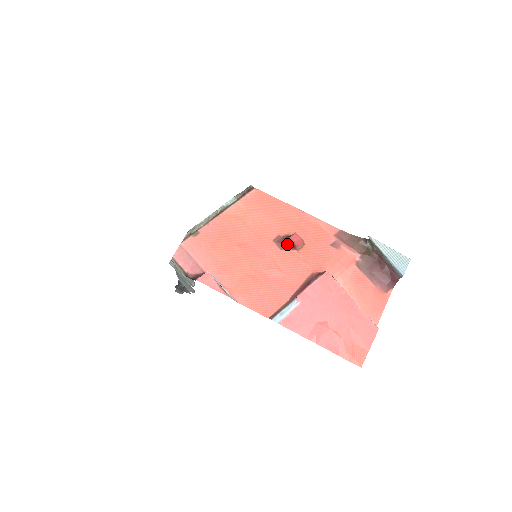
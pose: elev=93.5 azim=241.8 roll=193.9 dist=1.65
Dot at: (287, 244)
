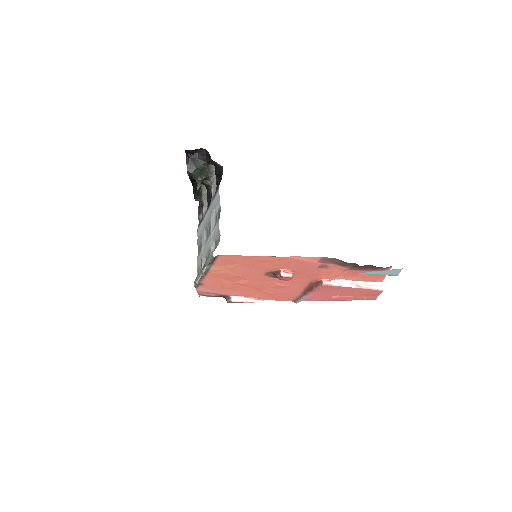
Dot at: occluded
